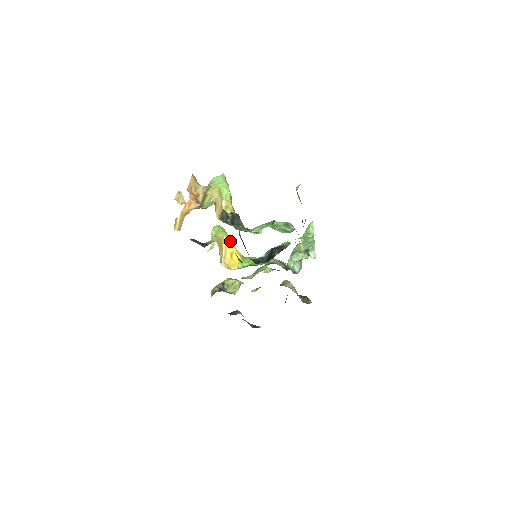
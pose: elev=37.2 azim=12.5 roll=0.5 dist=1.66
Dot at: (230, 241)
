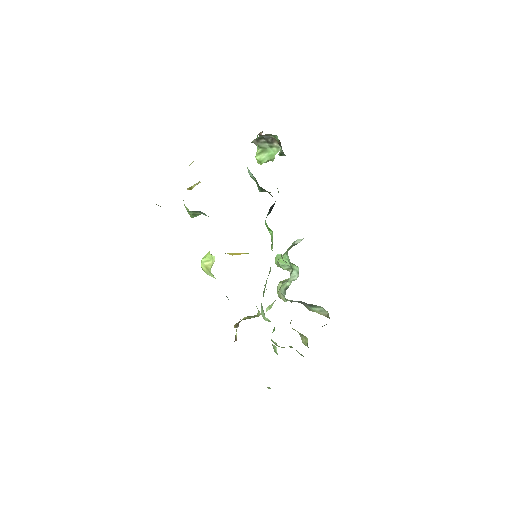
Dot at: occluded
